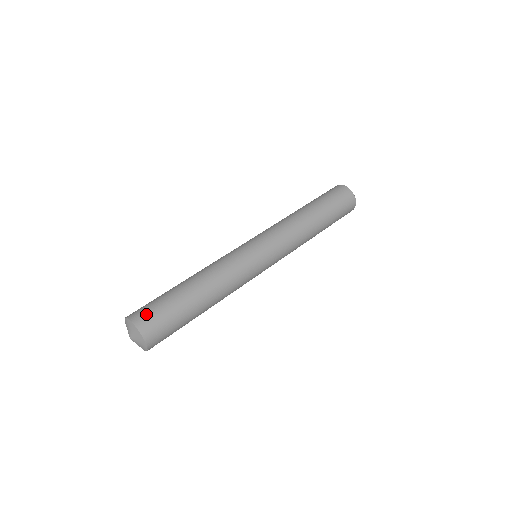
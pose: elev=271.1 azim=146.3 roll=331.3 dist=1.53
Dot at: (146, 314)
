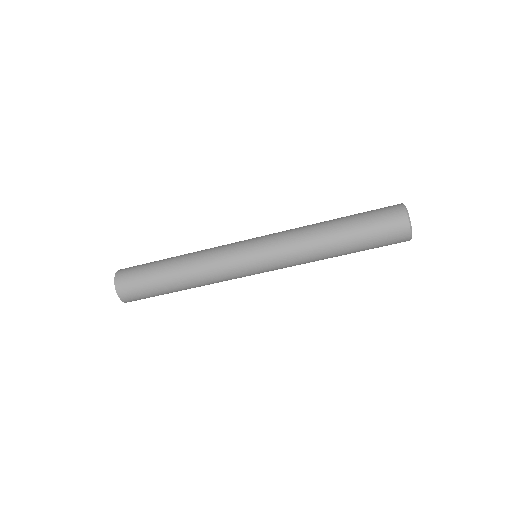
Dot at: (126, 274)
